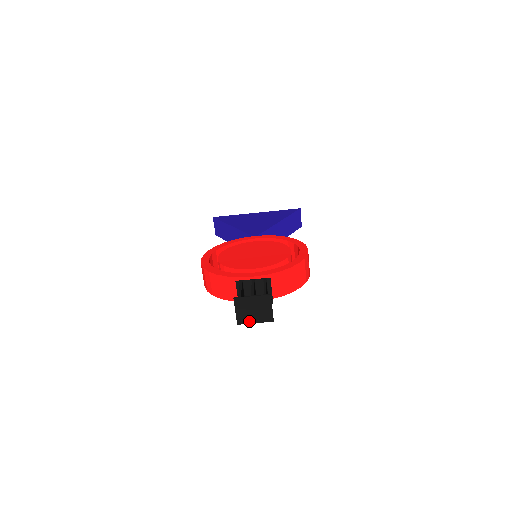
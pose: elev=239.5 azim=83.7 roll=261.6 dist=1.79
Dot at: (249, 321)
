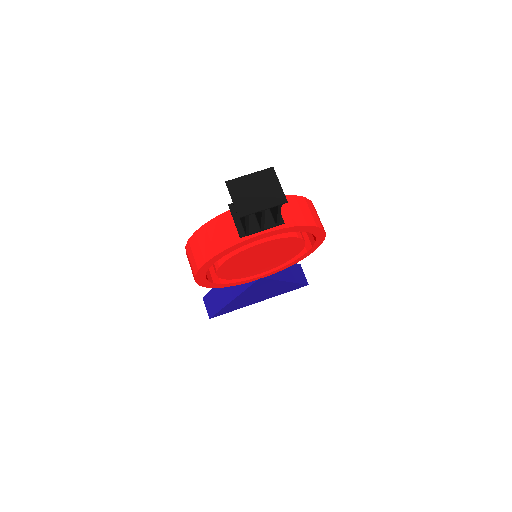
Dot at: (254, 209)
